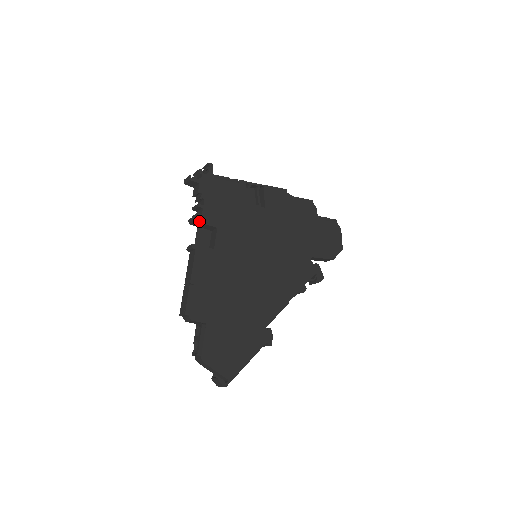
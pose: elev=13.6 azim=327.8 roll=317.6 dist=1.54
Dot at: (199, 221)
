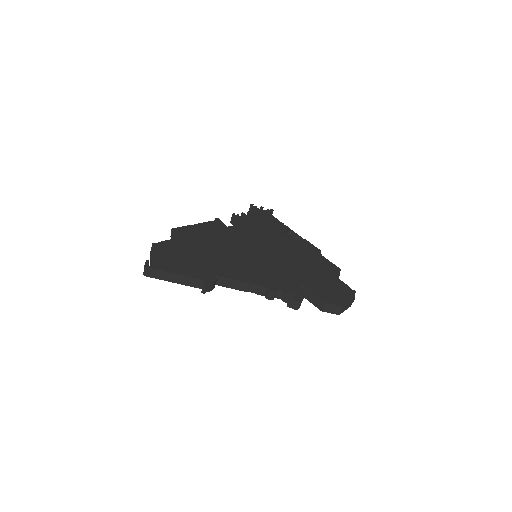
Dot at: (234, 216)
